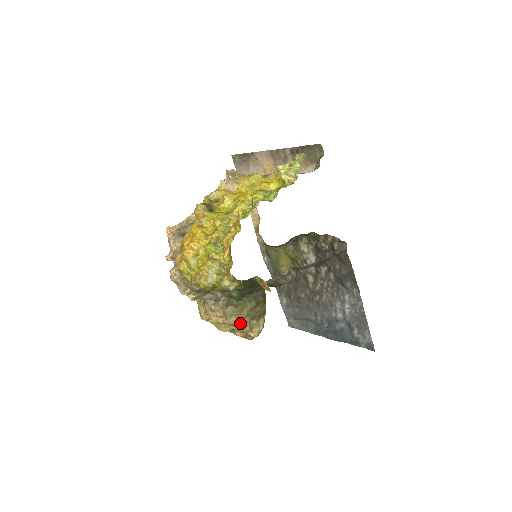
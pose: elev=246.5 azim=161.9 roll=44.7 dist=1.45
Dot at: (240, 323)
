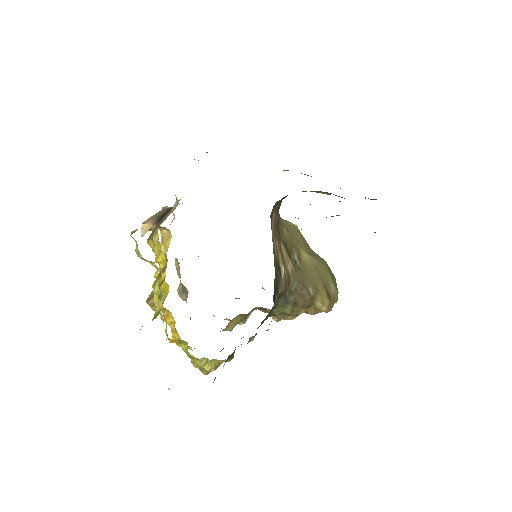
Dot at: occluded
